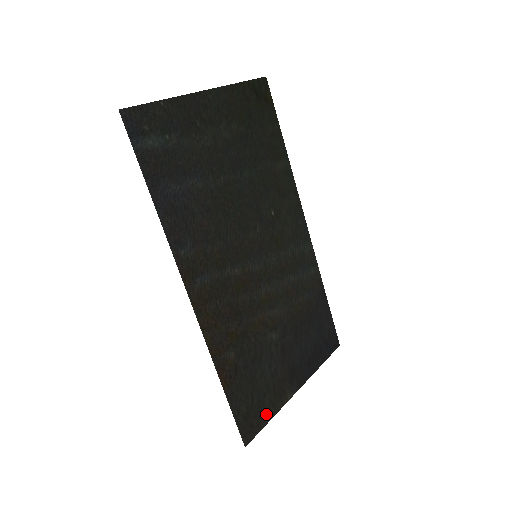
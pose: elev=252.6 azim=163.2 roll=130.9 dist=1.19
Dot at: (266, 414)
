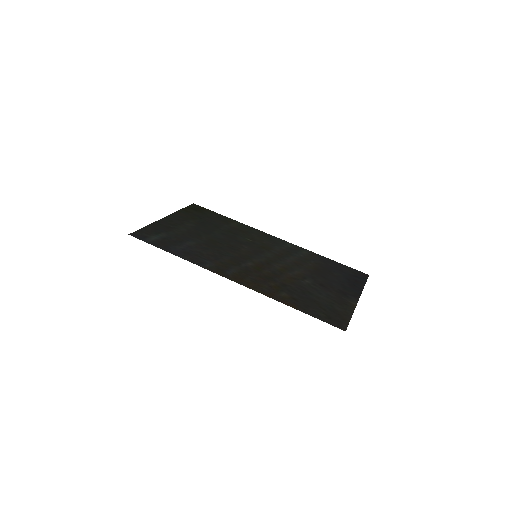
Dot at: (344, 314)
